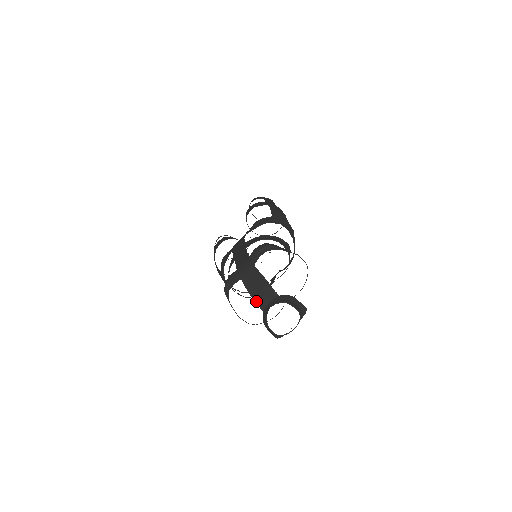
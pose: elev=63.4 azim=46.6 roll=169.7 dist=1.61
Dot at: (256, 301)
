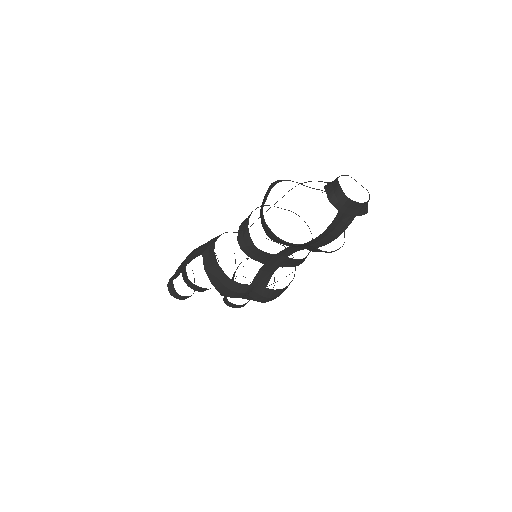
Dot at: (322, 181)
